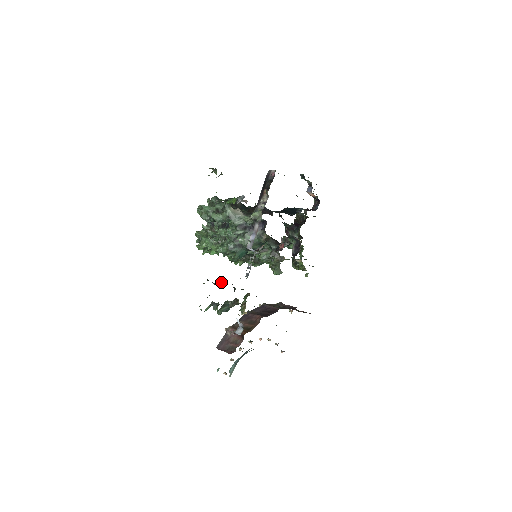
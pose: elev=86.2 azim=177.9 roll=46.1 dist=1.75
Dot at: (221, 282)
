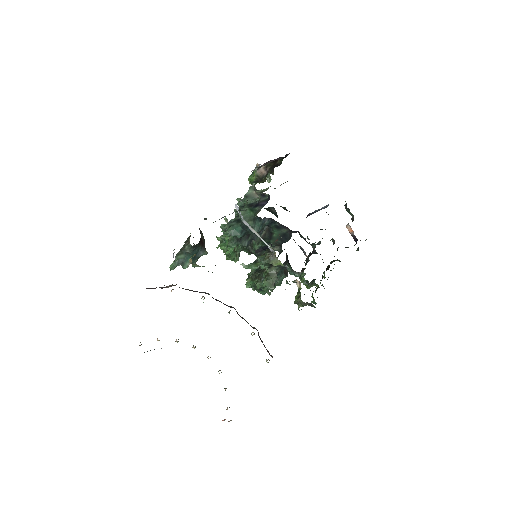
Dot at: occluded
